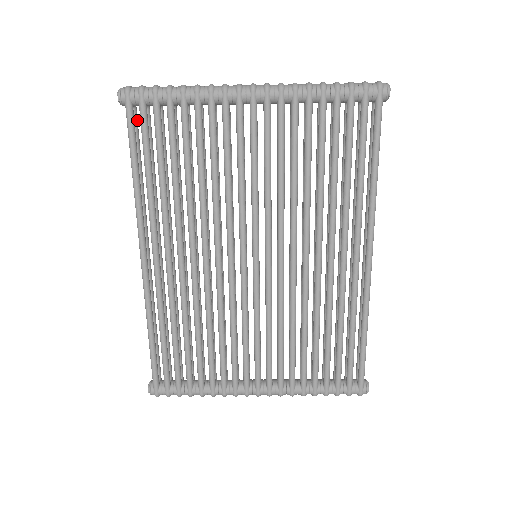
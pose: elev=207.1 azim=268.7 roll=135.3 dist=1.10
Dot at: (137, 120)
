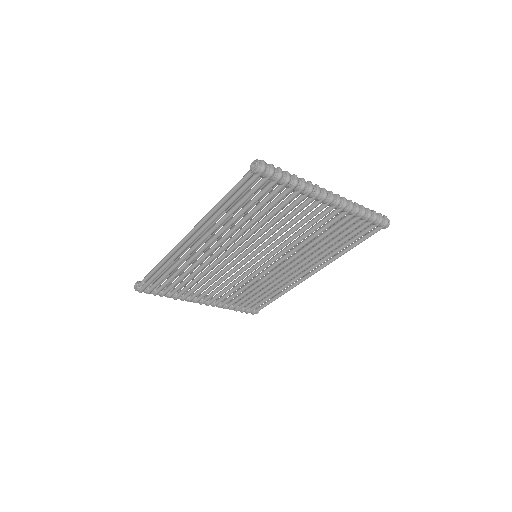
Dot at: (251, 176)
